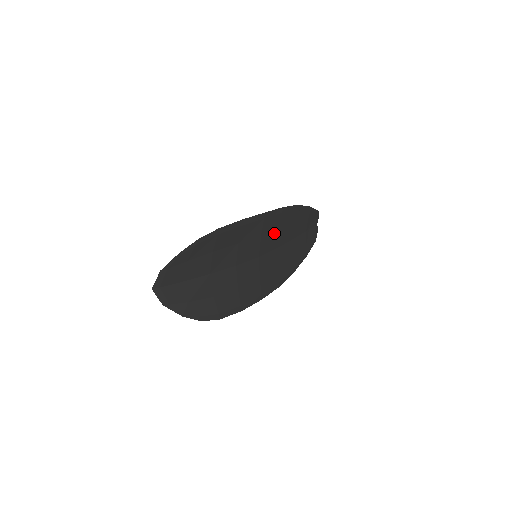
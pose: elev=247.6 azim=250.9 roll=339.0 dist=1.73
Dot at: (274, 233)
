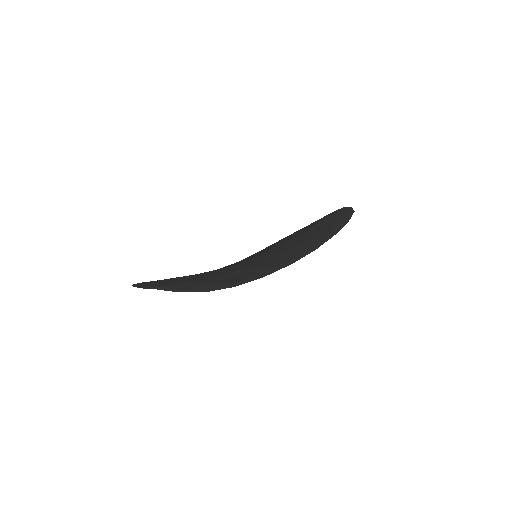
Dot at: occluded
